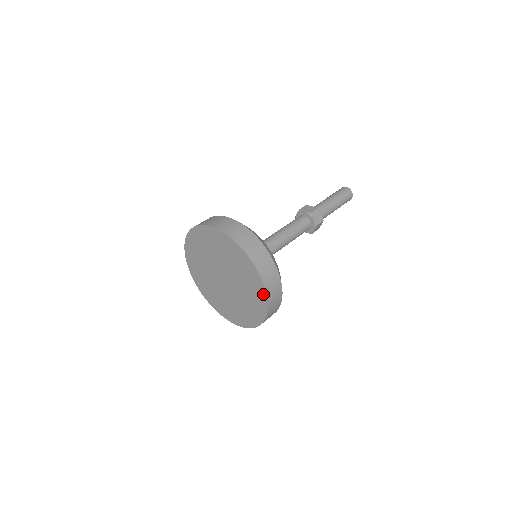
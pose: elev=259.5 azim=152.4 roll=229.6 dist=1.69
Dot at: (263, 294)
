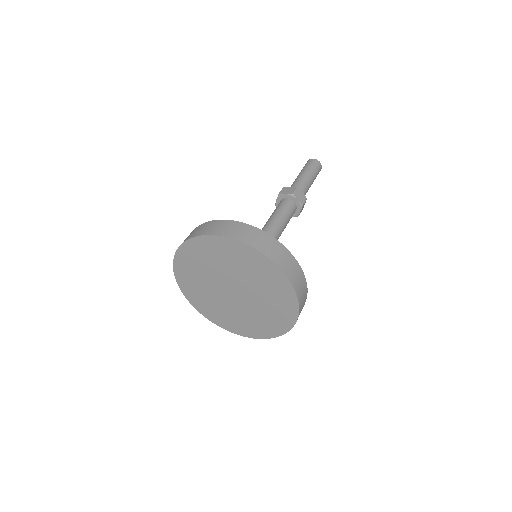
Dot at: (279, 332)
